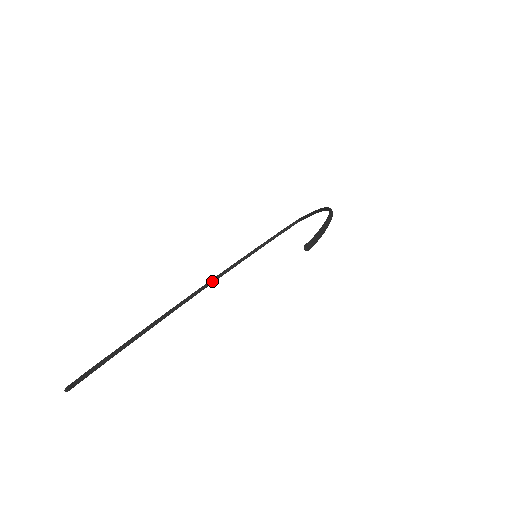
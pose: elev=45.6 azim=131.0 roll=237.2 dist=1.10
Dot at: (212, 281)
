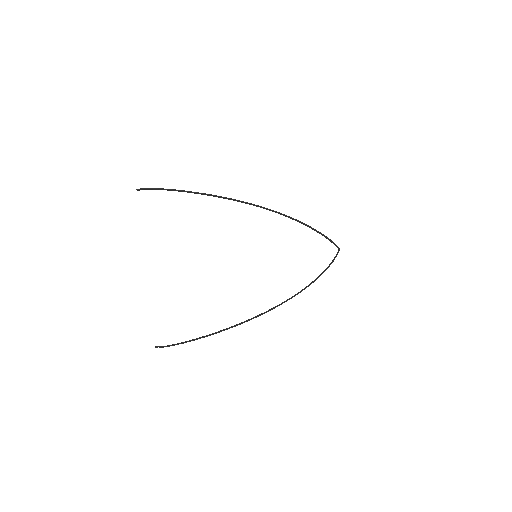
Dot at: (281, 303)
